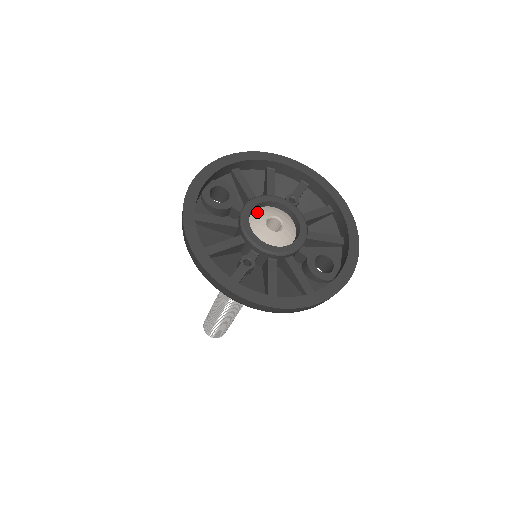
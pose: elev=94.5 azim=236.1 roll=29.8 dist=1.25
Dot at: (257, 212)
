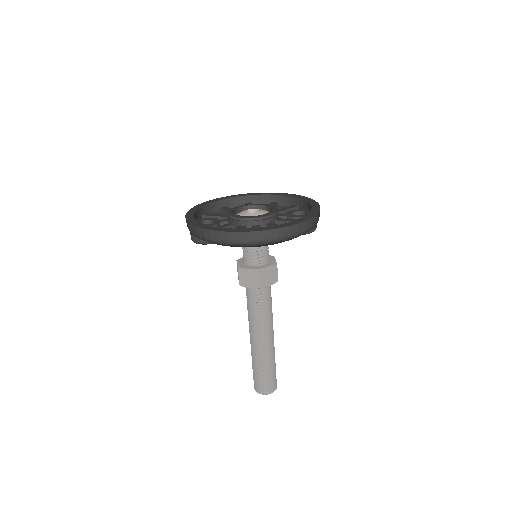
Dot at: (237, 214)
